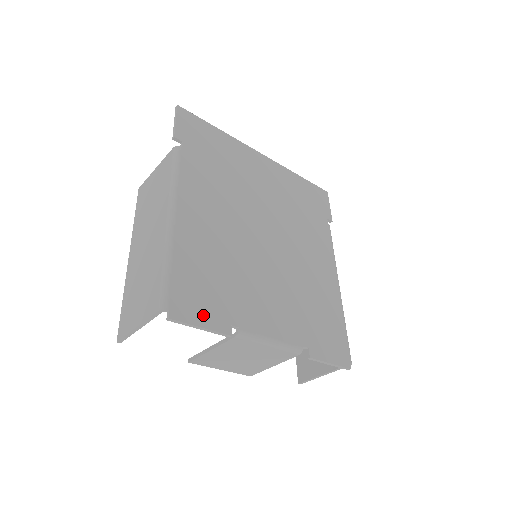
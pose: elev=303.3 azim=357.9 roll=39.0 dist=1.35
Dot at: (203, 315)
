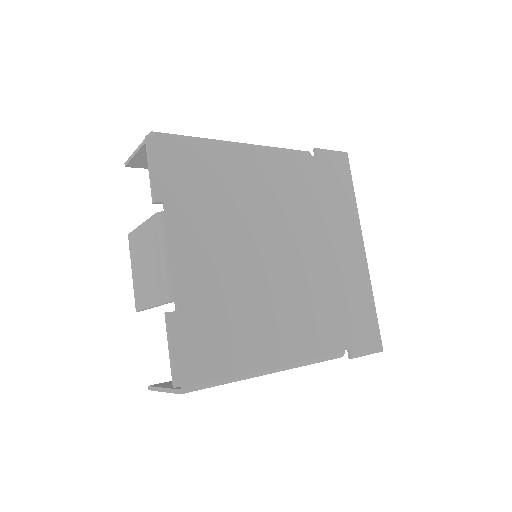
Dot at: (163, 170)
